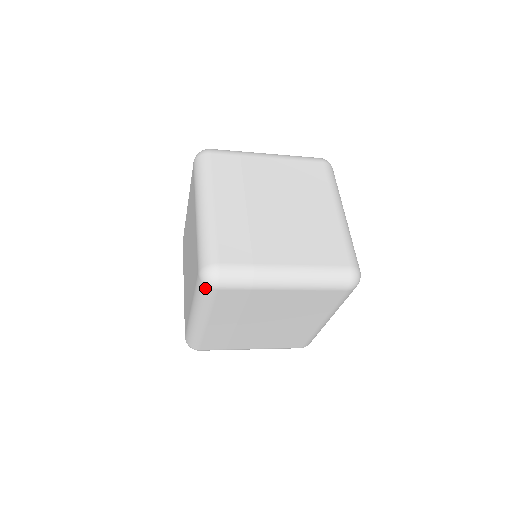
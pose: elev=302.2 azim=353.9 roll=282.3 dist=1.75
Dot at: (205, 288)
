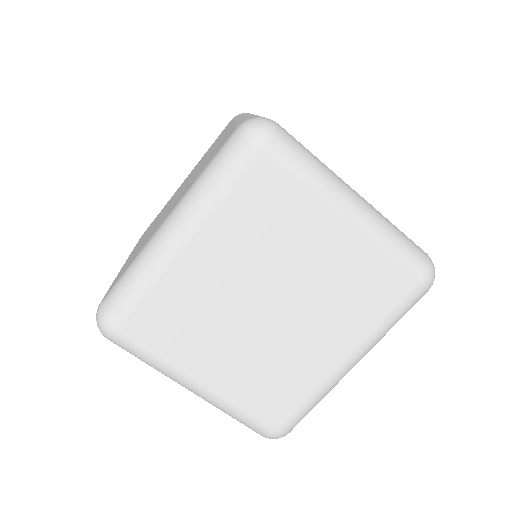
Dot at: occluded
